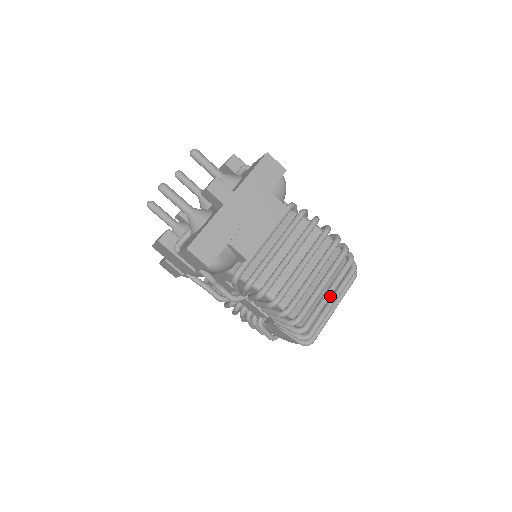
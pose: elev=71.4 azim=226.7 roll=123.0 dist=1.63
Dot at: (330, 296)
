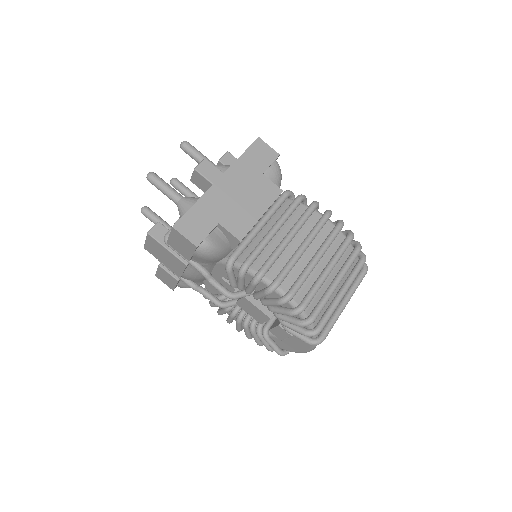
Dot at: (337, 284)
